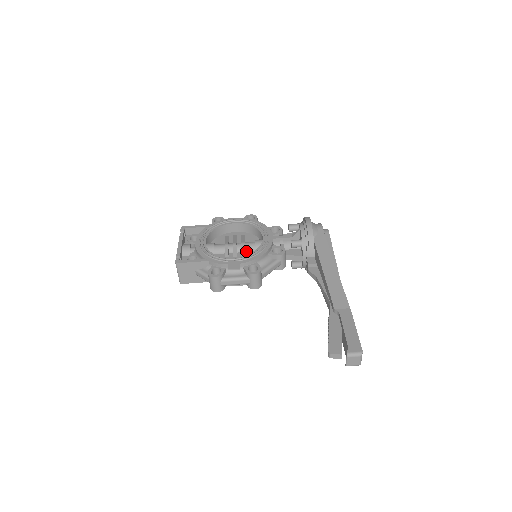
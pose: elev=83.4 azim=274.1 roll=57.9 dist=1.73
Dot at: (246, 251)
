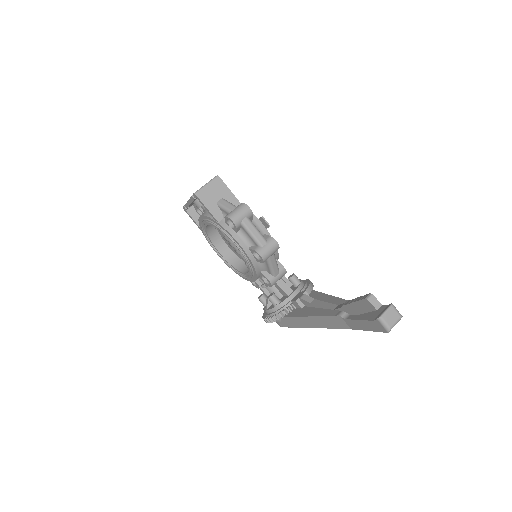
Dot at: occluded
